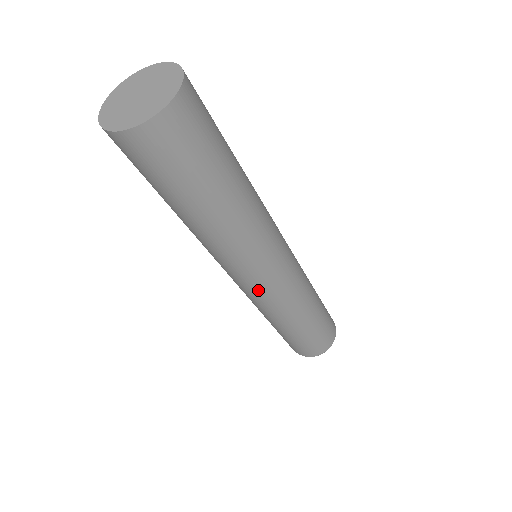
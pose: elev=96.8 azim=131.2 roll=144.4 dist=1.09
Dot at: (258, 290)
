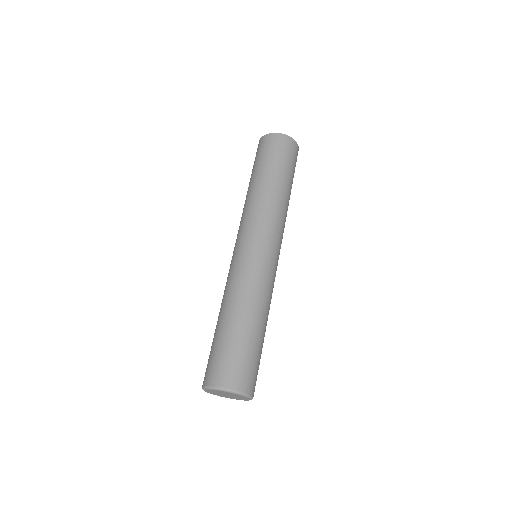
Dot at: (238, 254)
